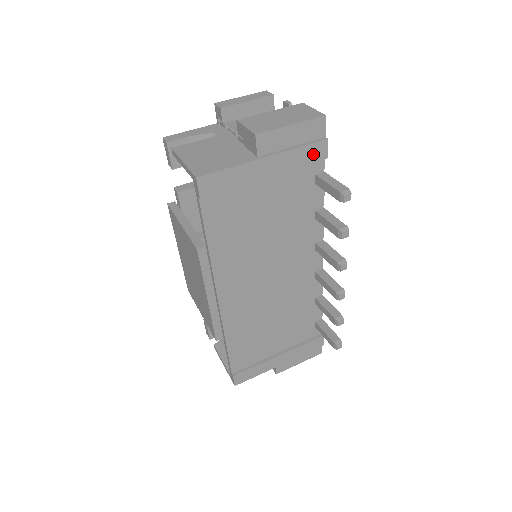
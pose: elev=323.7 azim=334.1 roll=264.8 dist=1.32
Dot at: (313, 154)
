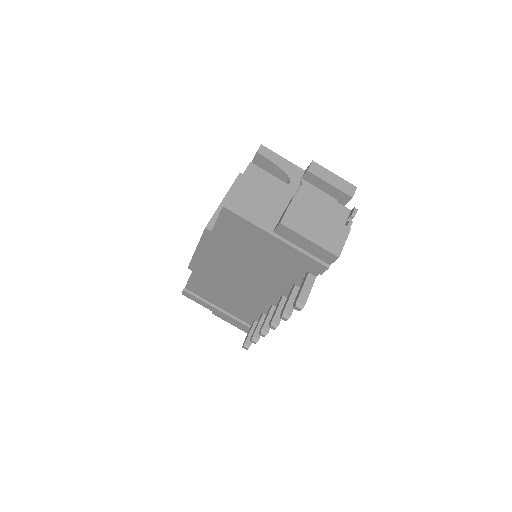
Dot at: (312, 264)
